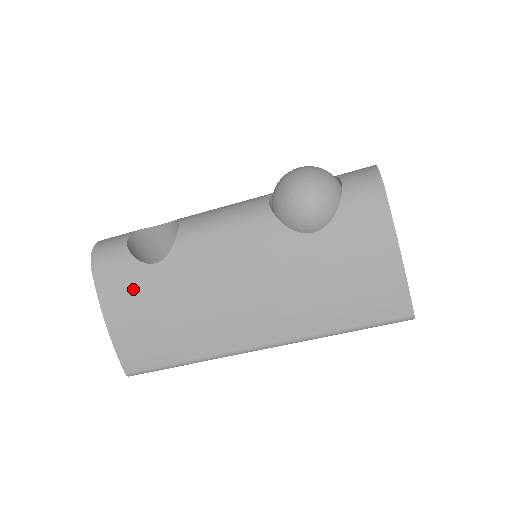
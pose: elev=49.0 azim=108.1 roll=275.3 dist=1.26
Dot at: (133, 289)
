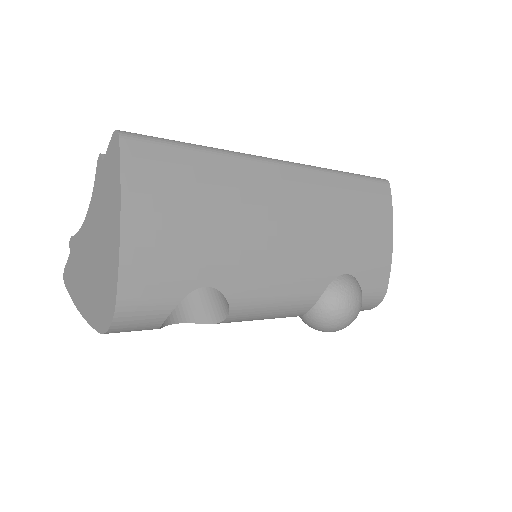
Dot at: occluded
